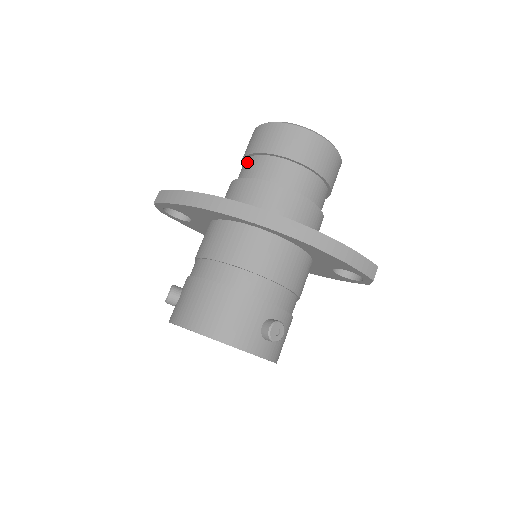
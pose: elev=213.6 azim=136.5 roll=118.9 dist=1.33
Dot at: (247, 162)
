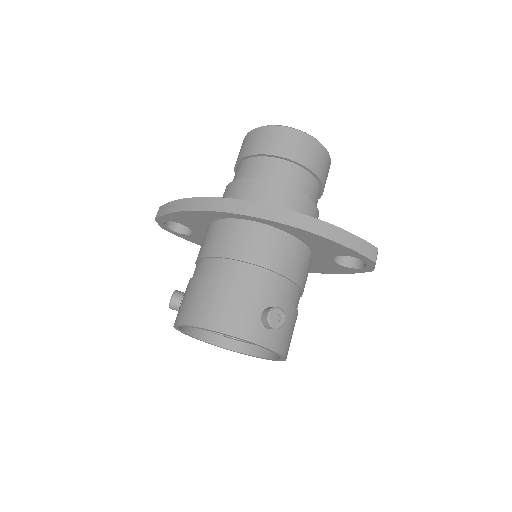
Dot at: (238, 168)
